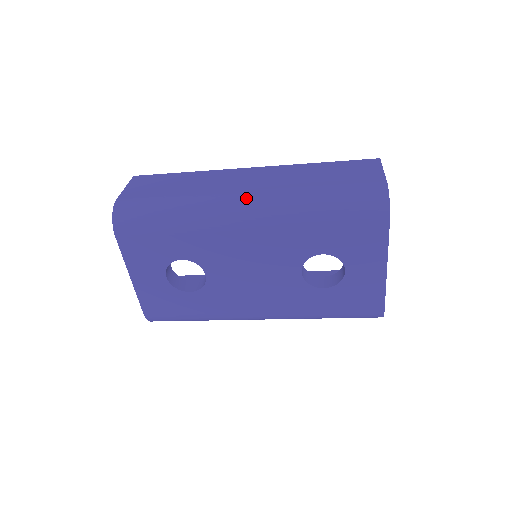
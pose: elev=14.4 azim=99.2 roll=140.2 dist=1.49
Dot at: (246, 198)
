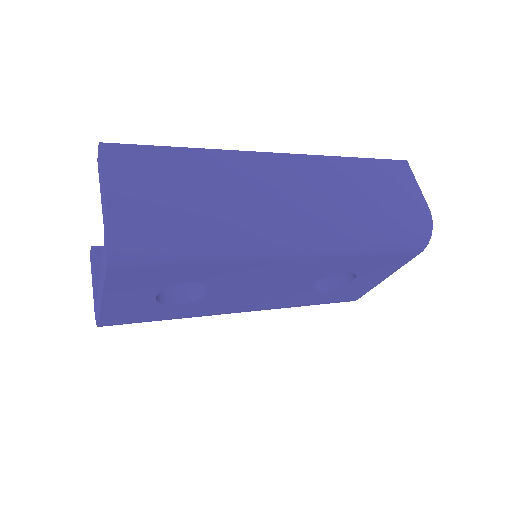
Dot at: (299, 223)
